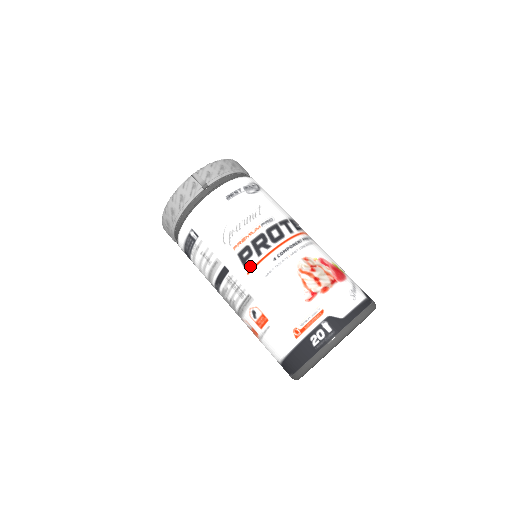
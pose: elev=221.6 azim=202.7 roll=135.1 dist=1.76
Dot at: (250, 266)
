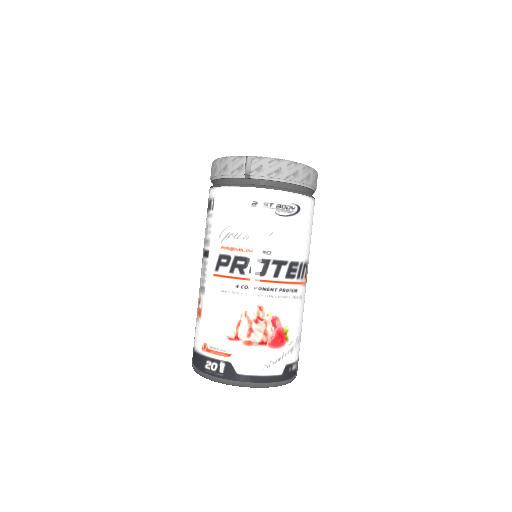
Dot at: (219, 272)
